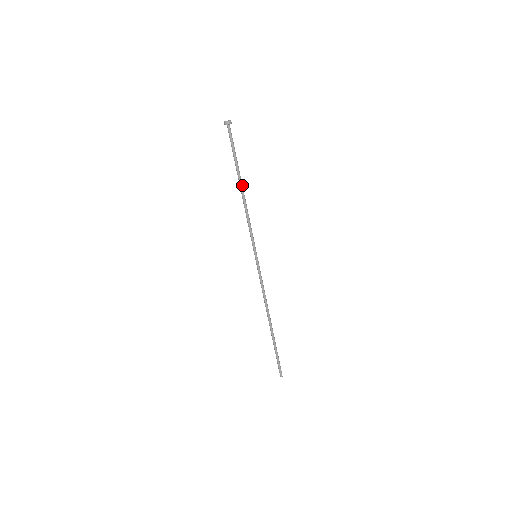
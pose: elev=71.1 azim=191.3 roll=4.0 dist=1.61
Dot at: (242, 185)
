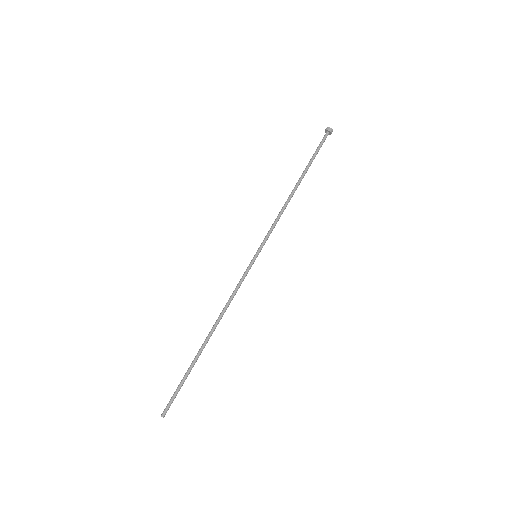
Dot at: occluded
